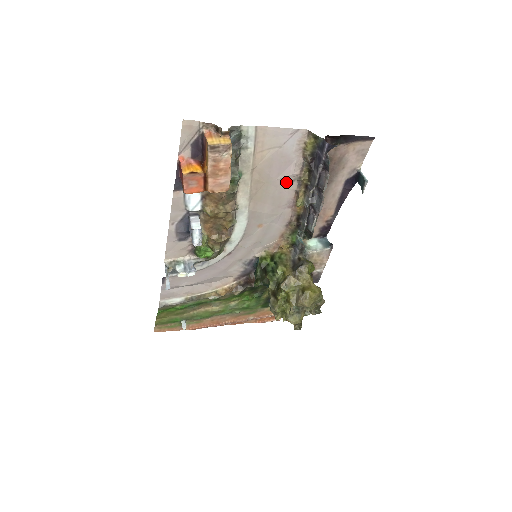
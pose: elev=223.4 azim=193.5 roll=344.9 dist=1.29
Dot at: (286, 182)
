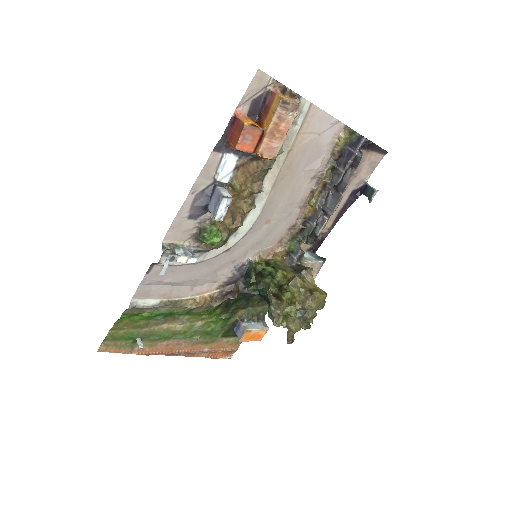
Dot at: (309, 176)
